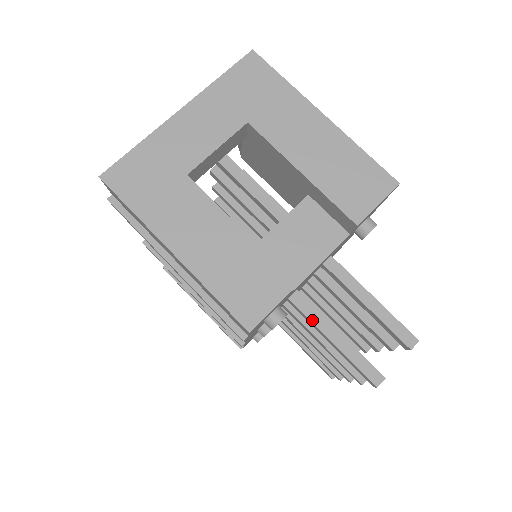
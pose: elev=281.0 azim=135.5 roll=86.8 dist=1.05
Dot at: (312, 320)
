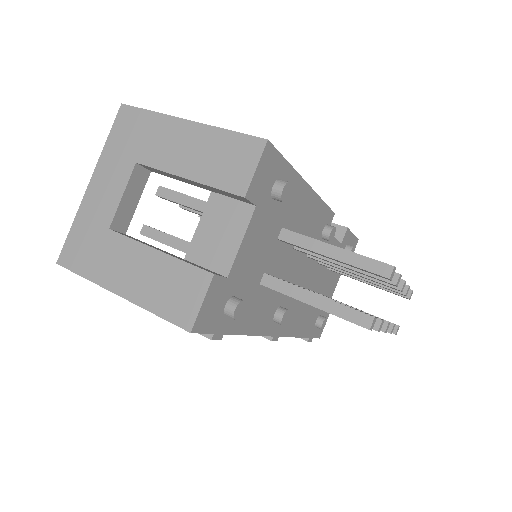
Dot at: (287, 294)
